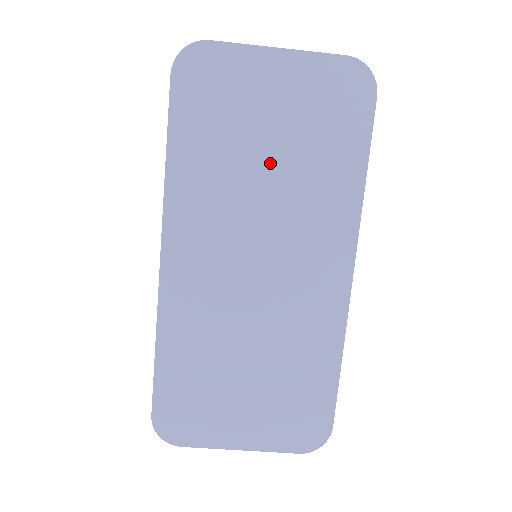
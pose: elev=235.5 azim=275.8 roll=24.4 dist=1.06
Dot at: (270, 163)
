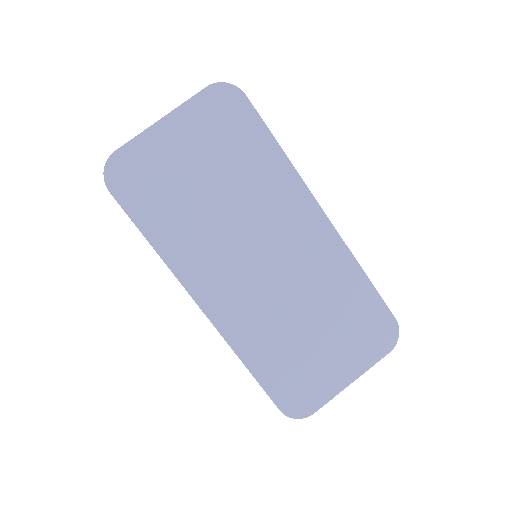
Dot at: (217, 192)
